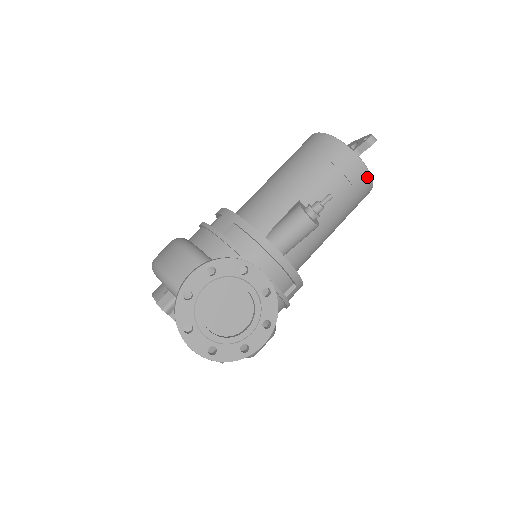
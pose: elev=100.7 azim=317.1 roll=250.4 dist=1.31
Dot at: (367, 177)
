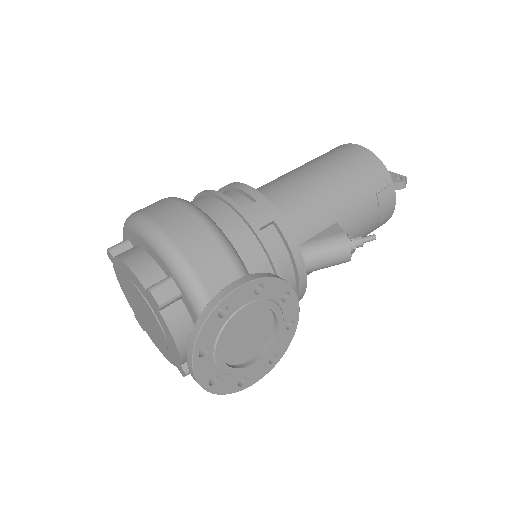
Dot at: (387, 220)
